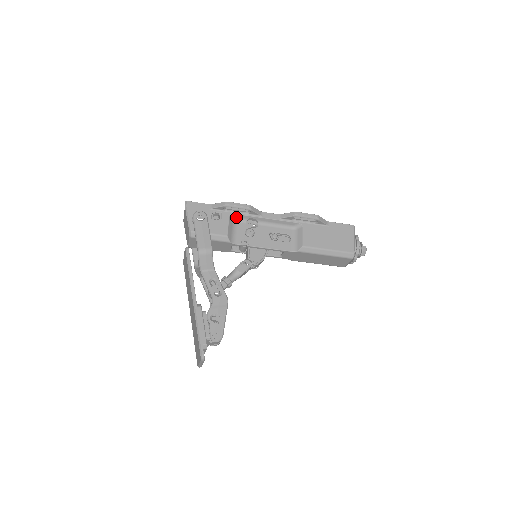
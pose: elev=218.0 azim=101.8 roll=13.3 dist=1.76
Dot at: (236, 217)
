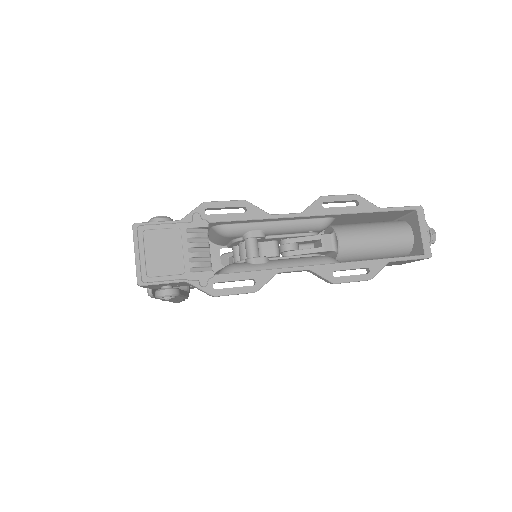
Dot at: (231, 272)
